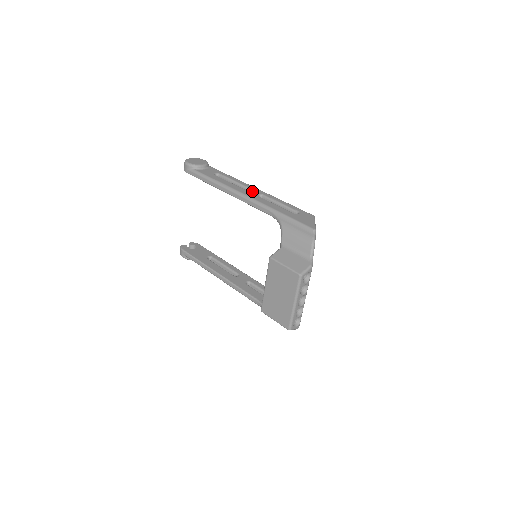
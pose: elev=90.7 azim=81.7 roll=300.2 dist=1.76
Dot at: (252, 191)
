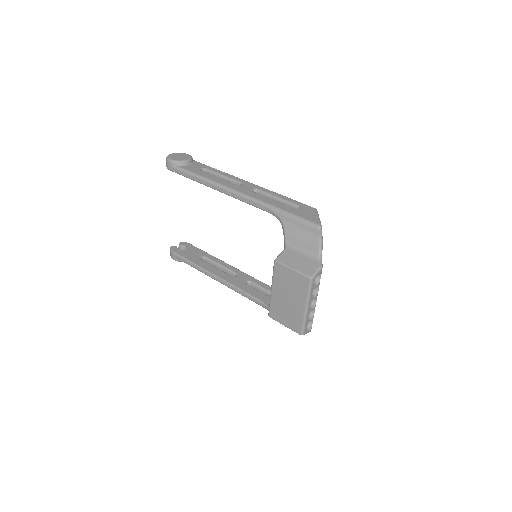
Dot at: (245, 186)
